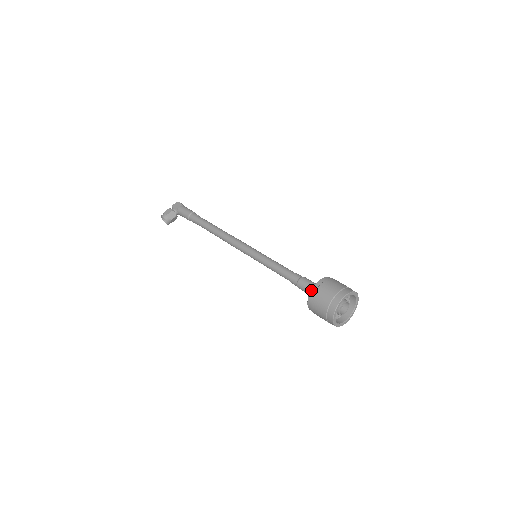
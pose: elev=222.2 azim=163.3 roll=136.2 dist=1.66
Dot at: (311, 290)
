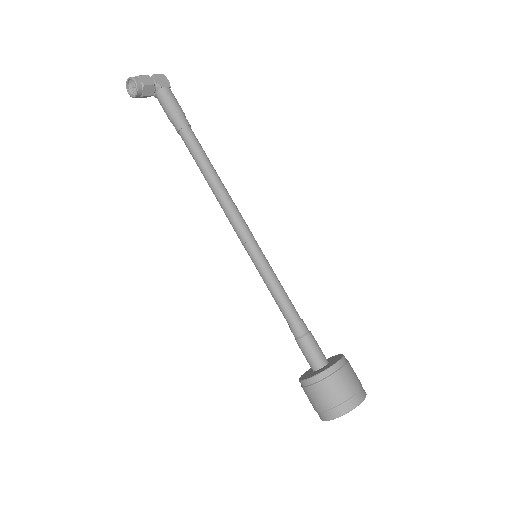
Dot at: (329, 368)
